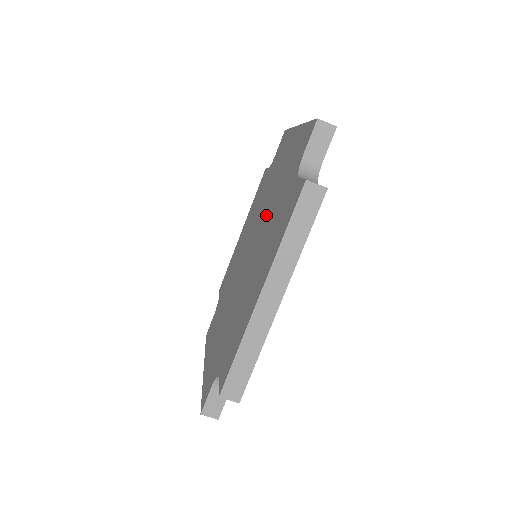
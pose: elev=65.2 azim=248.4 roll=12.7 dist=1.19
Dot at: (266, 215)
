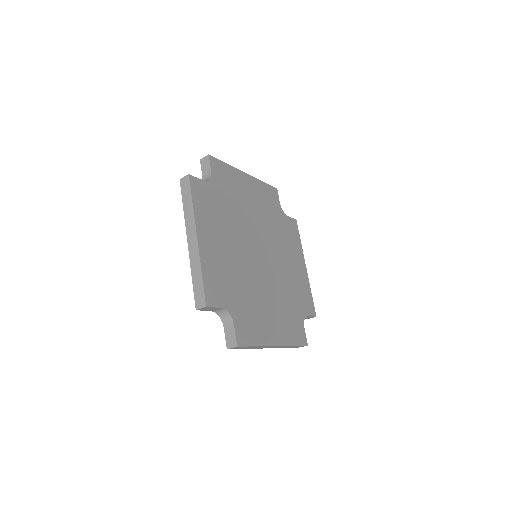
Dot at: occluded
